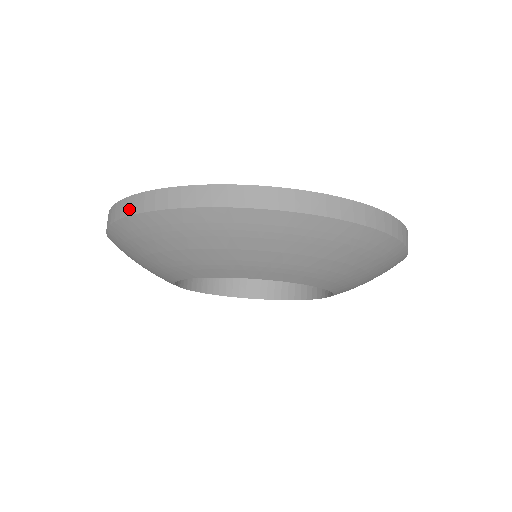
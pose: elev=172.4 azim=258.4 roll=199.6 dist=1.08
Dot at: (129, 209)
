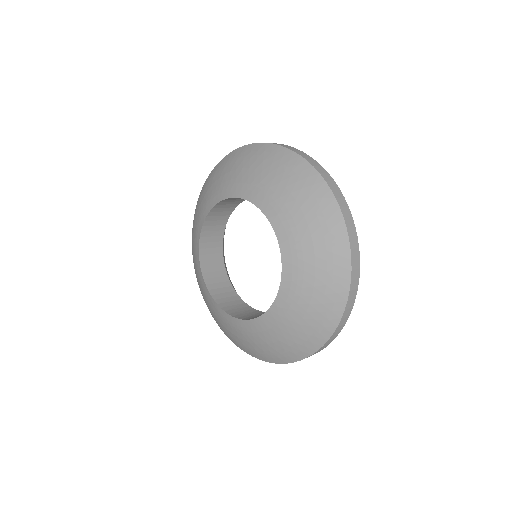
Dot at: occluded
